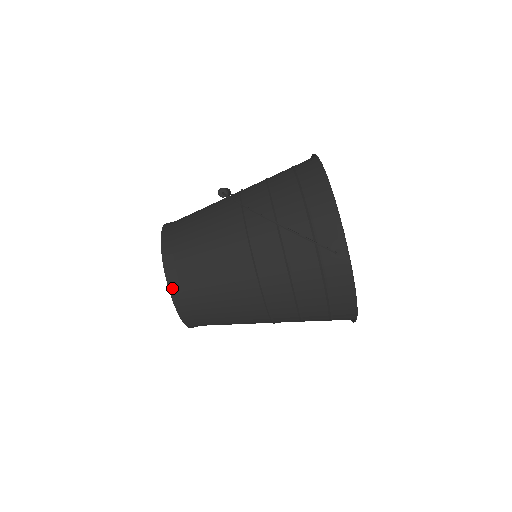
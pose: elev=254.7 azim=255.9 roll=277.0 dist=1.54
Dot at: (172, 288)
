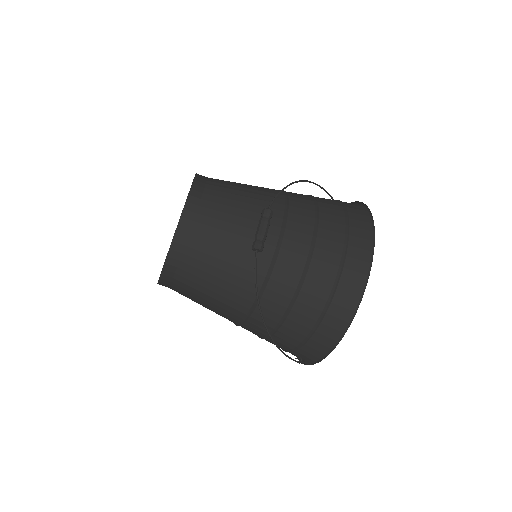
Dot at: (161, 284)
